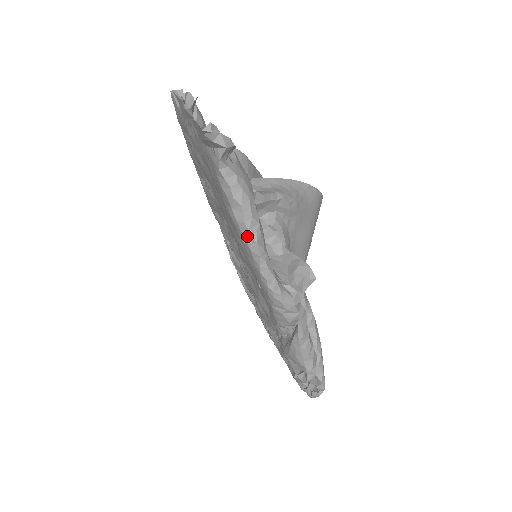
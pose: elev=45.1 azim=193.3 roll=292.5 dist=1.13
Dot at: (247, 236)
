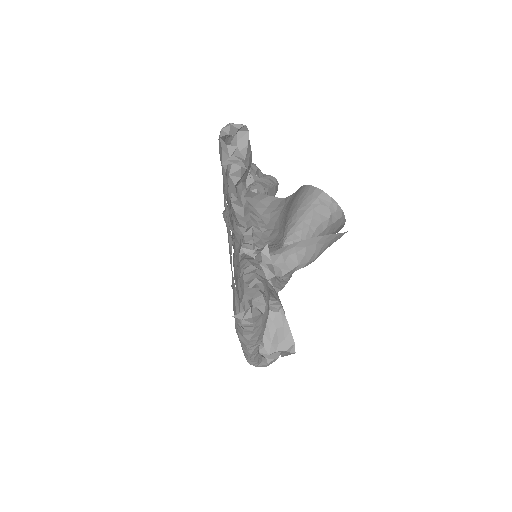
Dot at: (244, 348)
